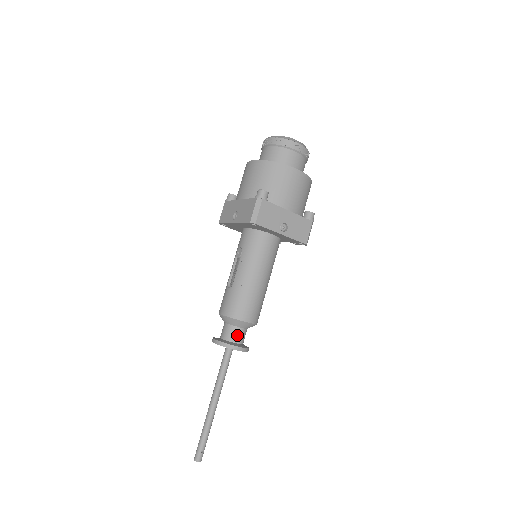
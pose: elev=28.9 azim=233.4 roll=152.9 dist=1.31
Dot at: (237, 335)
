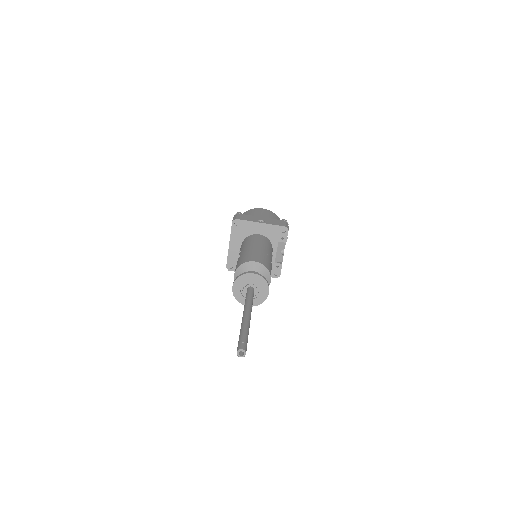
Dot at: occluded
